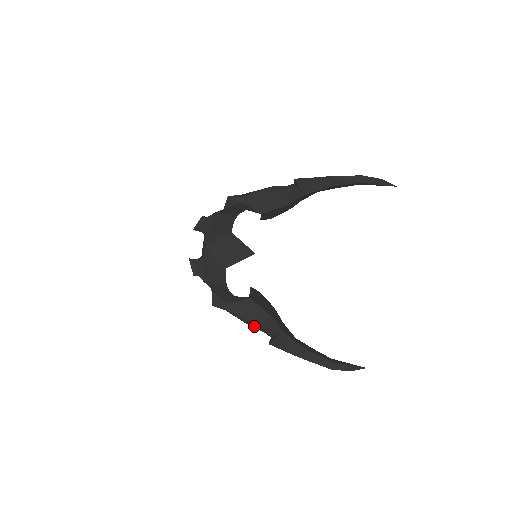
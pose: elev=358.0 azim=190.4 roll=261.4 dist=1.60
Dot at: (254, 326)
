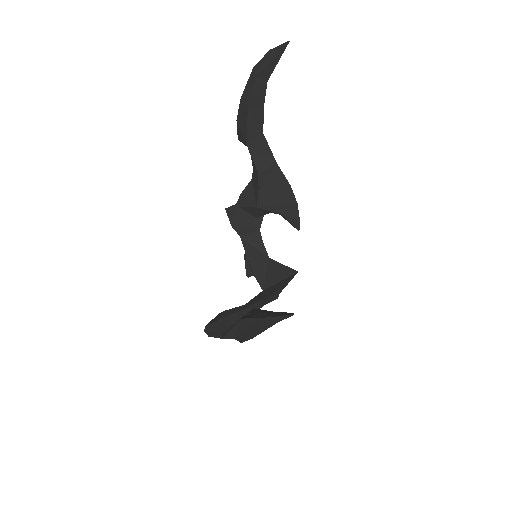
Dot at: occluded
